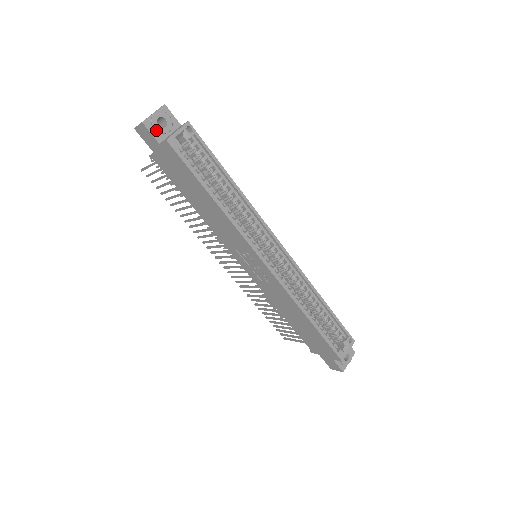
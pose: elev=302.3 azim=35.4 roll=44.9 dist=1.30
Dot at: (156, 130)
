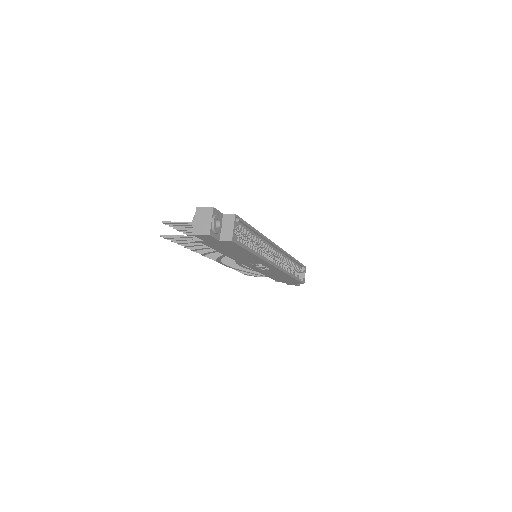
Dot at: (217, 233)
